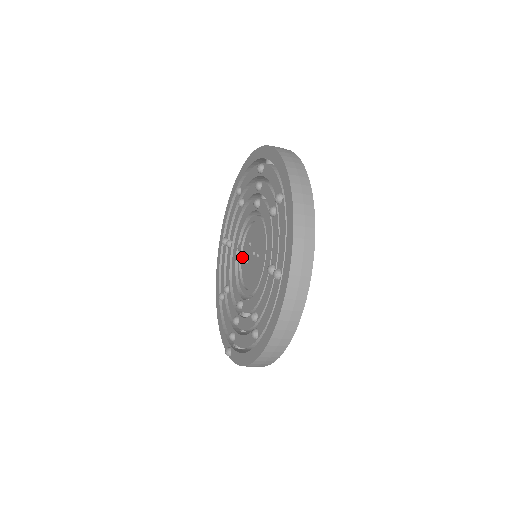
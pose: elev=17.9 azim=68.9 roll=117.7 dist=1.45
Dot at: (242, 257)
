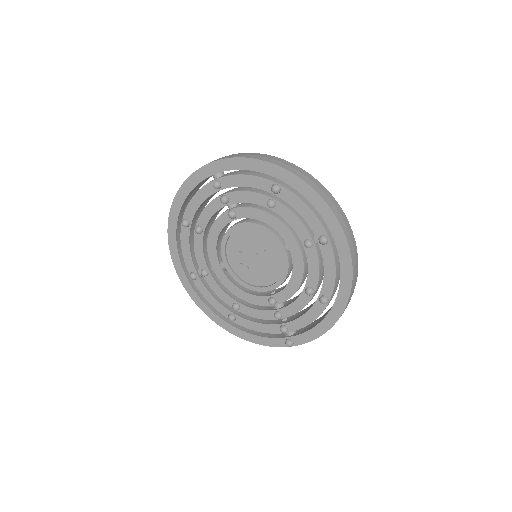
Dot at: (234, 270)
